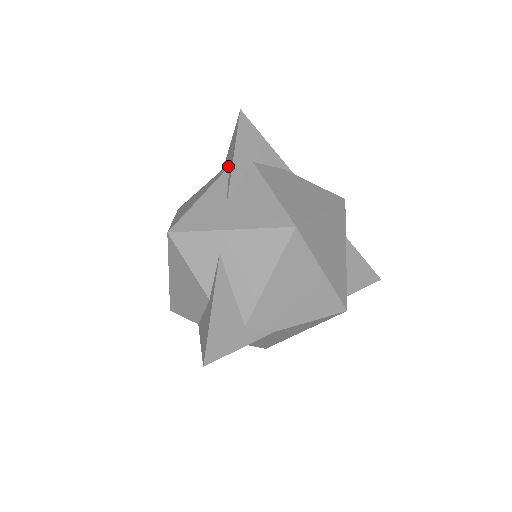
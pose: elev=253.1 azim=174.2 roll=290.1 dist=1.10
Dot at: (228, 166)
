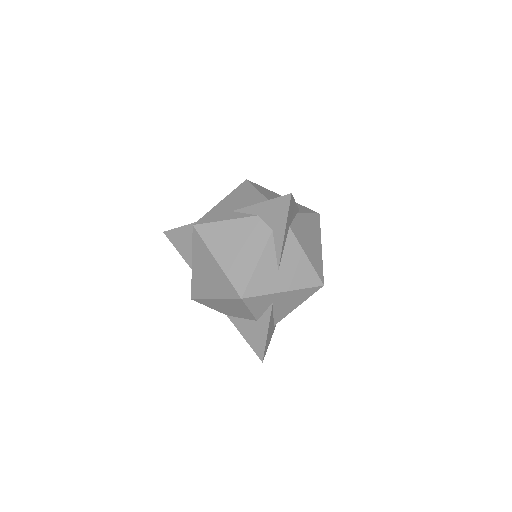
Dot at: (270, 228)
